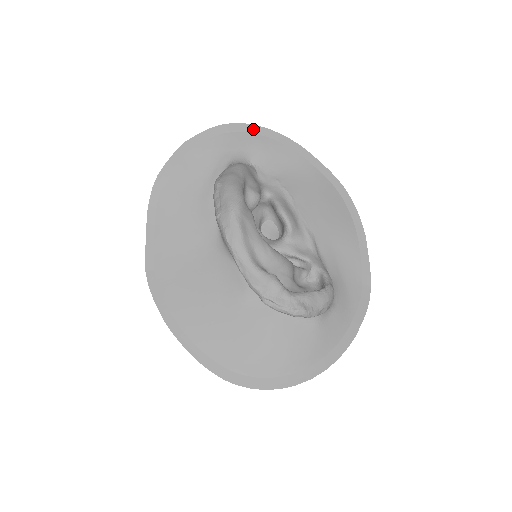
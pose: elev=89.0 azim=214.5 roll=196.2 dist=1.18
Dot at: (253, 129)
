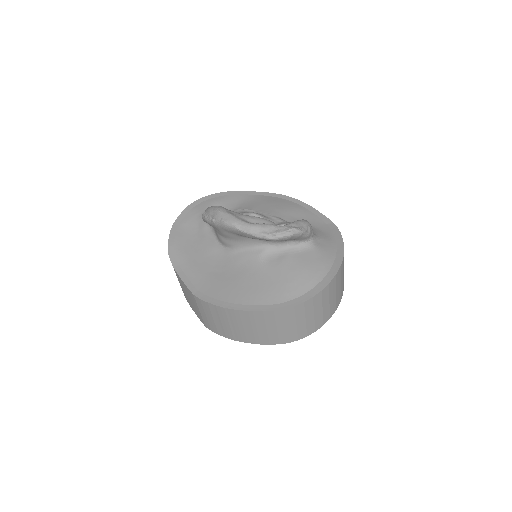
Dot at: (207, 198)
